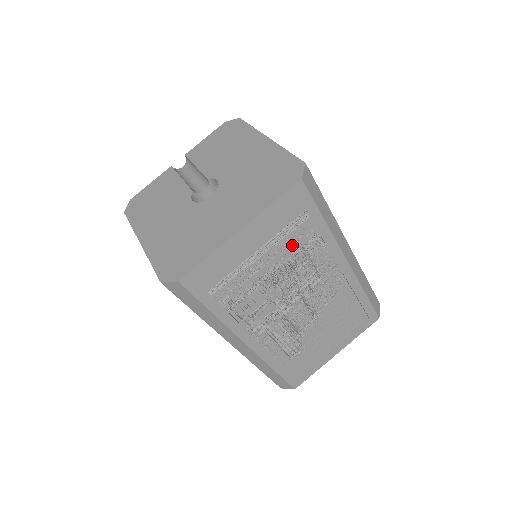
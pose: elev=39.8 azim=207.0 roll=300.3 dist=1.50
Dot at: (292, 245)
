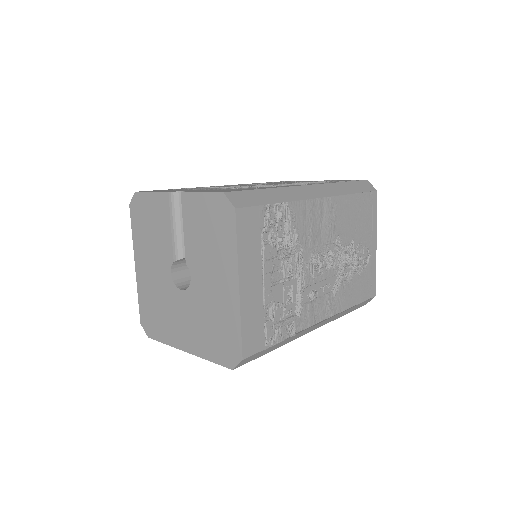
Dot at: occluded
